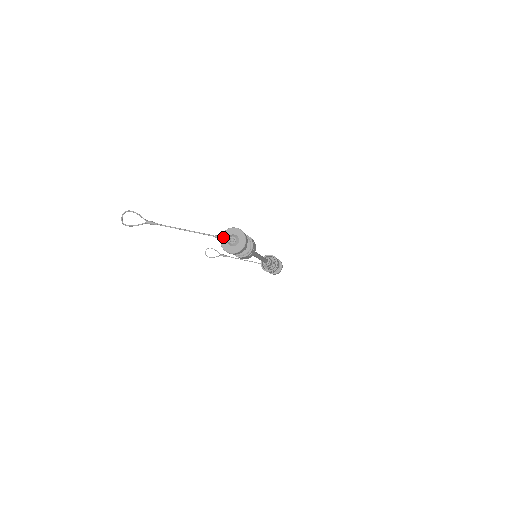
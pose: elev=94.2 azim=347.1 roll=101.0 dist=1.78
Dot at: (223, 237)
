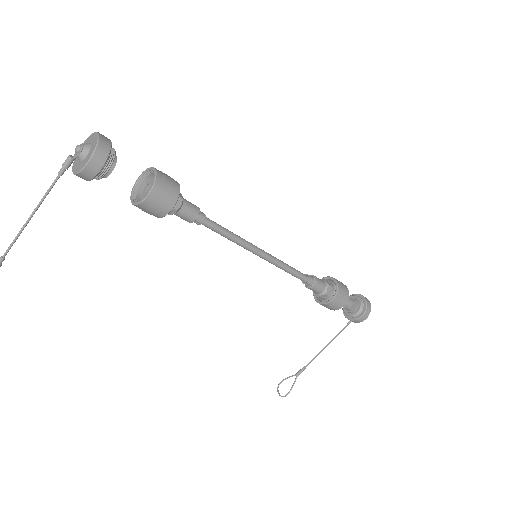
Dot at: occluded
